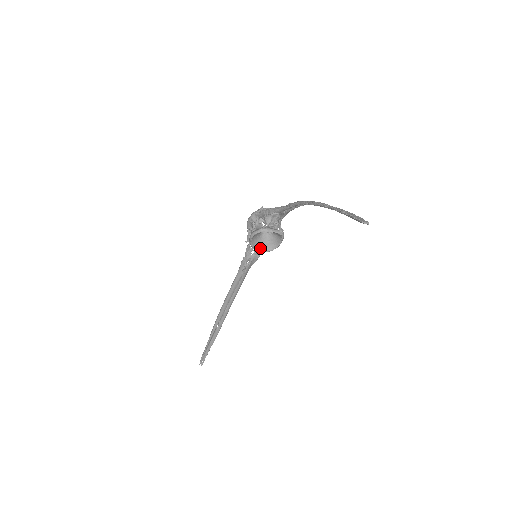
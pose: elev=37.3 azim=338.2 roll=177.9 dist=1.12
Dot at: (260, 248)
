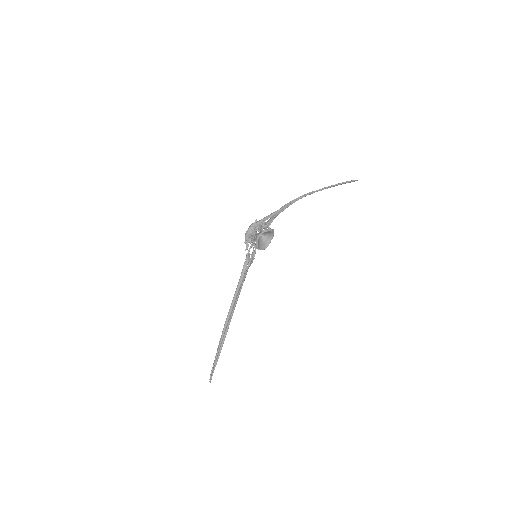
Dot at: (260, 248)
